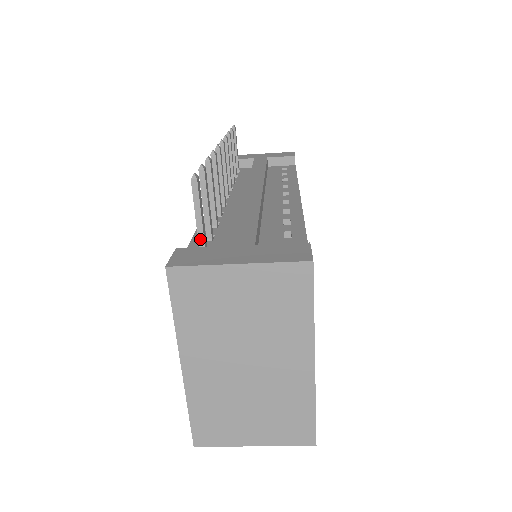
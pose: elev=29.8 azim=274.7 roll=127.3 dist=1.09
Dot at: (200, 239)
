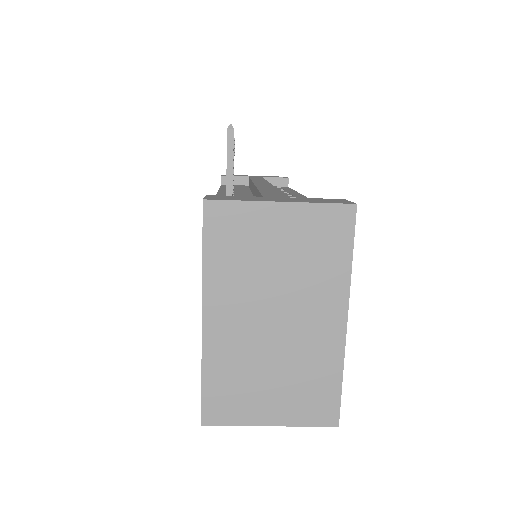
Dot at: (228, 194)
